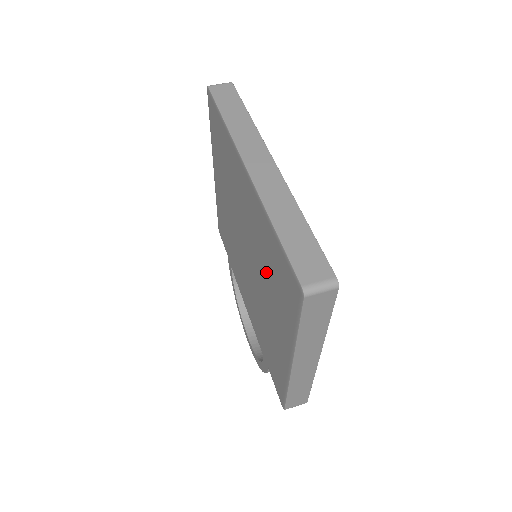
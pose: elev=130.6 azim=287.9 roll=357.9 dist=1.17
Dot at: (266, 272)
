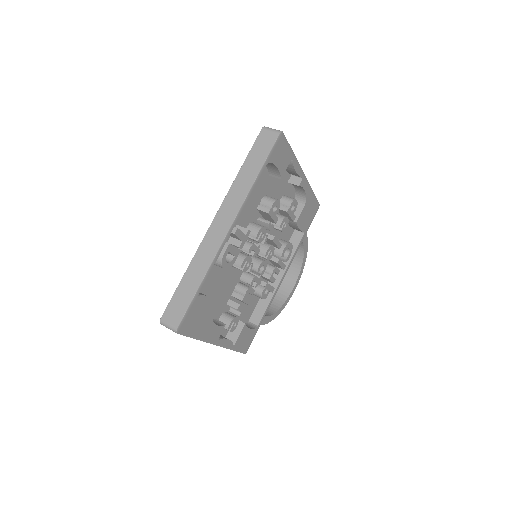
Dot at: occluded
